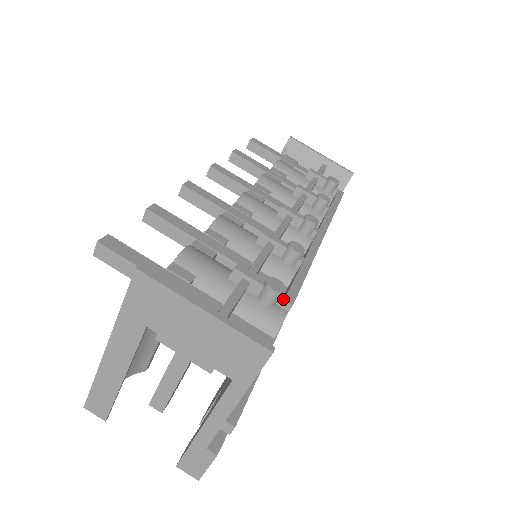
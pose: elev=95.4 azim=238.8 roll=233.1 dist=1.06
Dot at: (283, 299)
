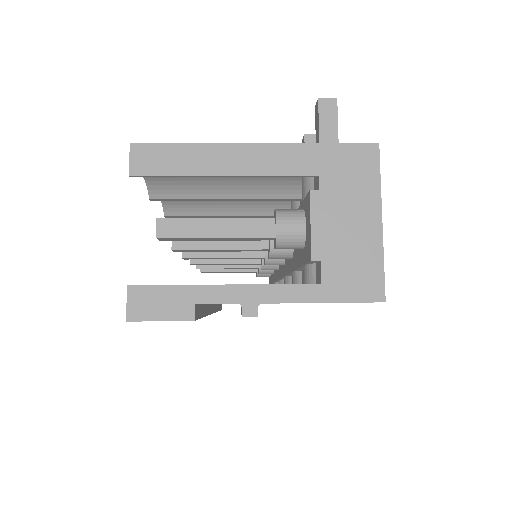
Dot at: occluded
